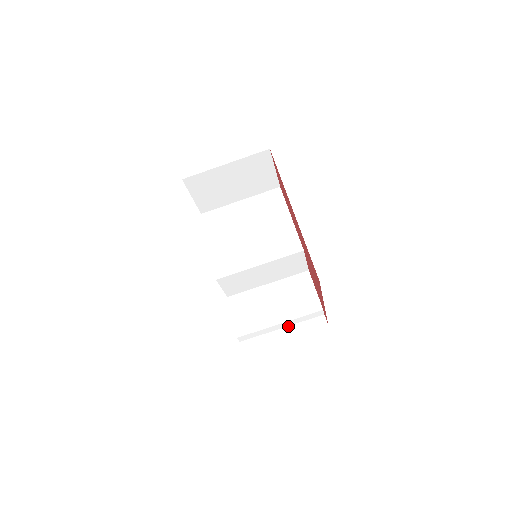
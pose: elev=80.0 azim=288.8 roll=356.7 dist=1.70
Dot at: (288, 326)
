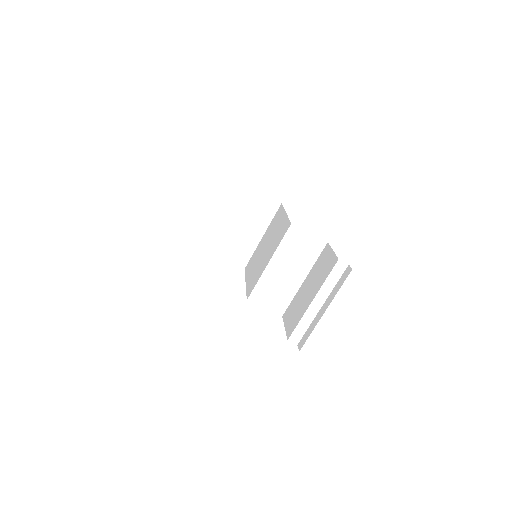
Dot at: (326, 300)
